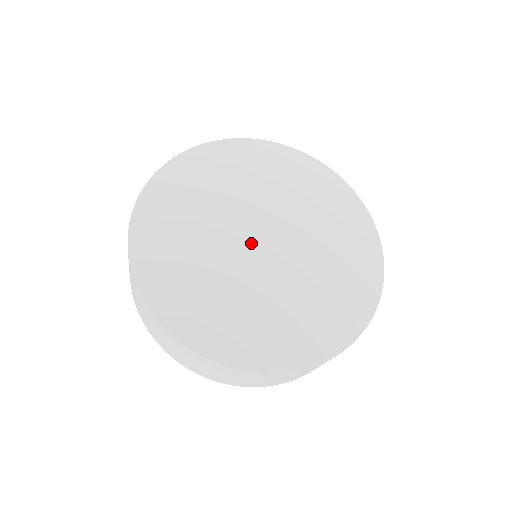
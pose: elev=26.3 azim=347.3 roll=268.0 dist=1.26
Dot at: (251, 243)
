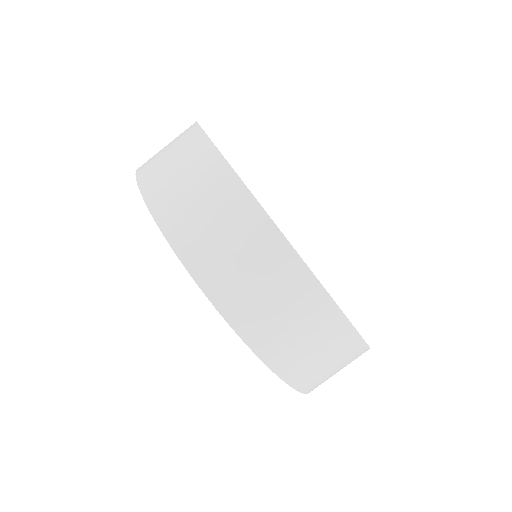
Dot at: occluded
